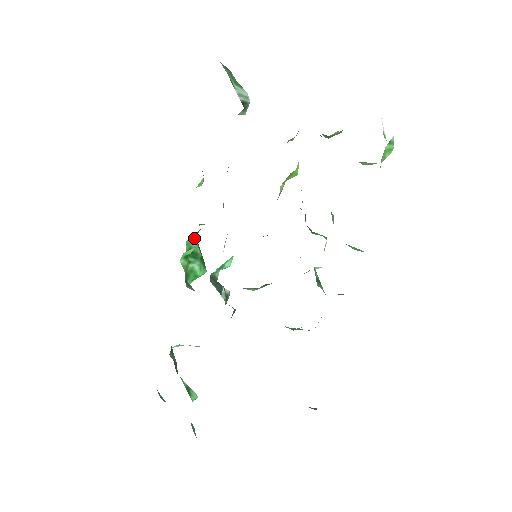
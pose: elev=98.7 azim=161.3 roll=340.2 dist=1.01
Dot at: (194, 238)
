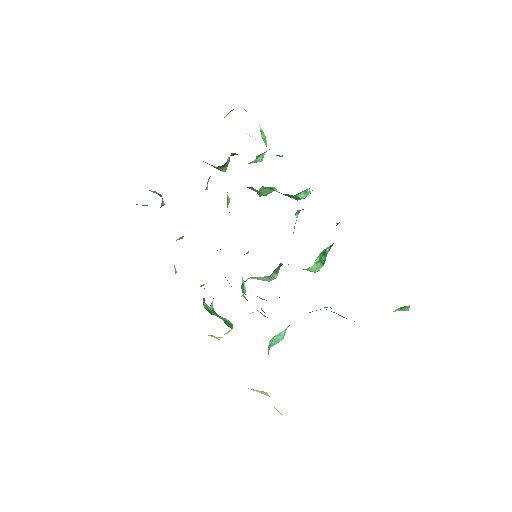
Dot at: (205, 303)
